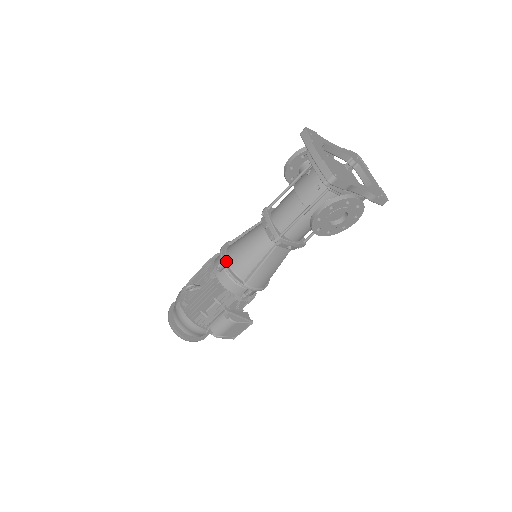
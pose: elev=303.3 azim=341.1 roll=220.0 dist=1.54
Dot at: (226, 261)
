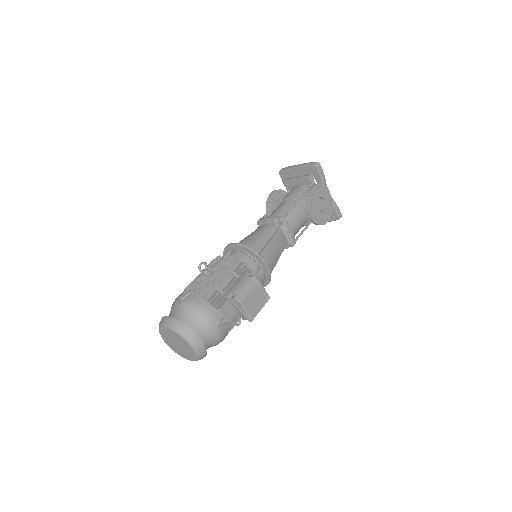
Dot at: (236, 245)
